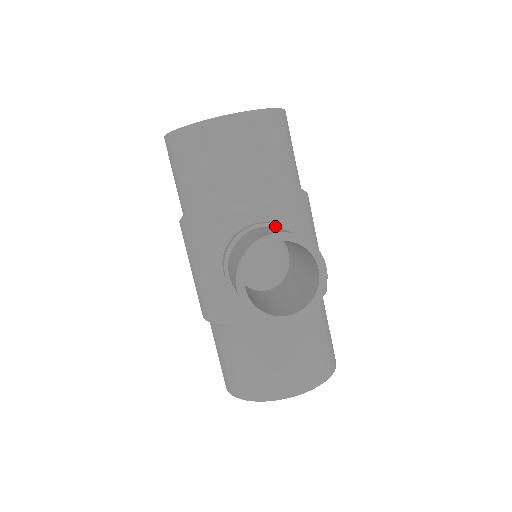
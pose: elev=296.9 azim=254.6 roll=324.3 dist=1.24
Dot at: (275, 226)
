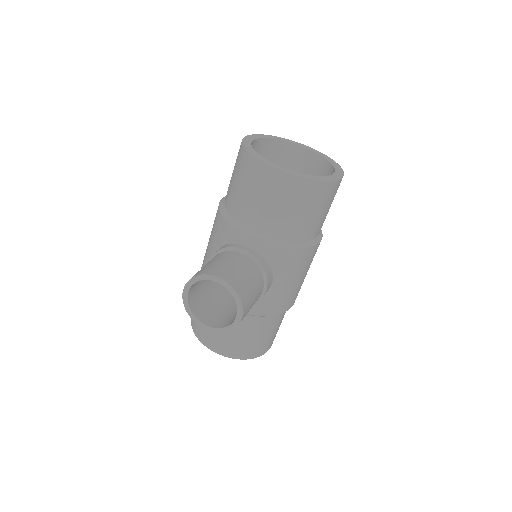
Dot at: (255, 260)
